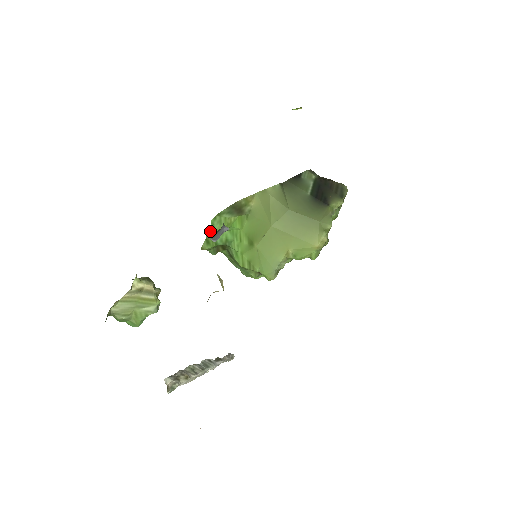
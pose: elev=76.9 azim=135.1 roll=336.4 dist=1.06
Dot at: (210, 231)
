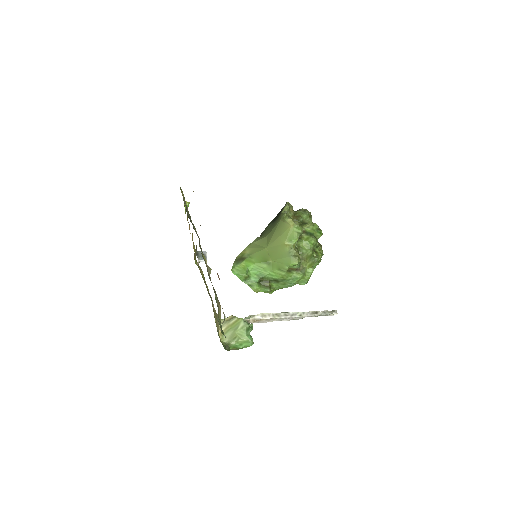
Dot at: (241, 279)
